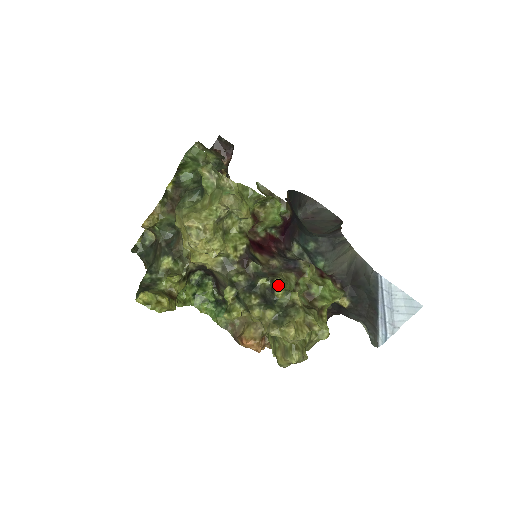
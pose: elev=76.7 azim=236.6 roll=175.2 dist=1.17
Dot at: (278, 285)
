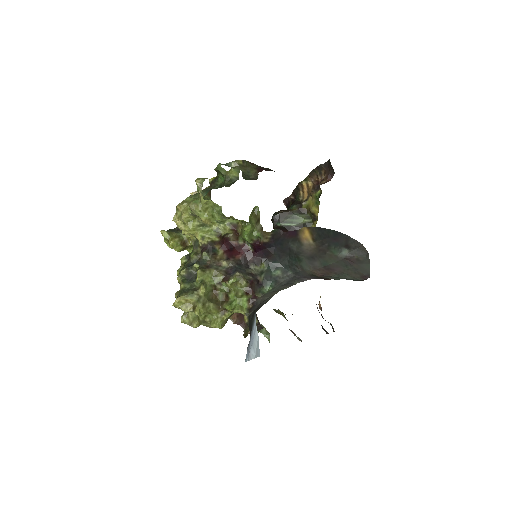
Dot at: (197, 273)
